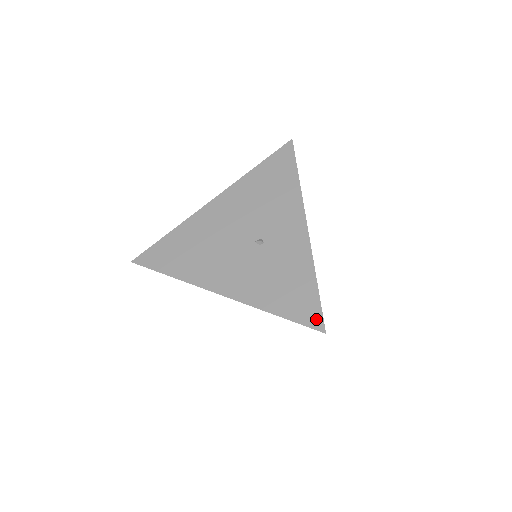
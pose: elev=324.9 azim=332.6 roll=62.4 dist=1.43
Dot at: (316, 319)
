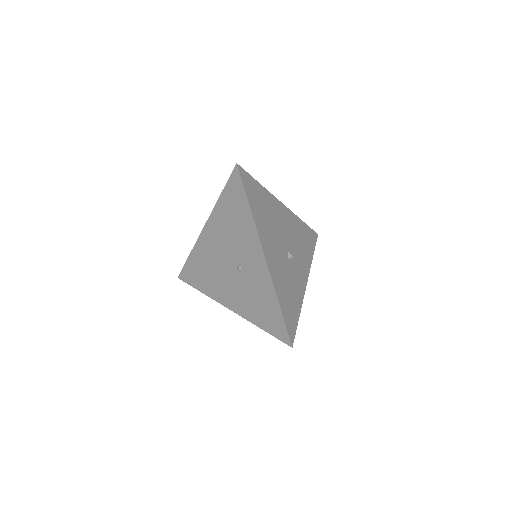
Dot at: (284, 336)
